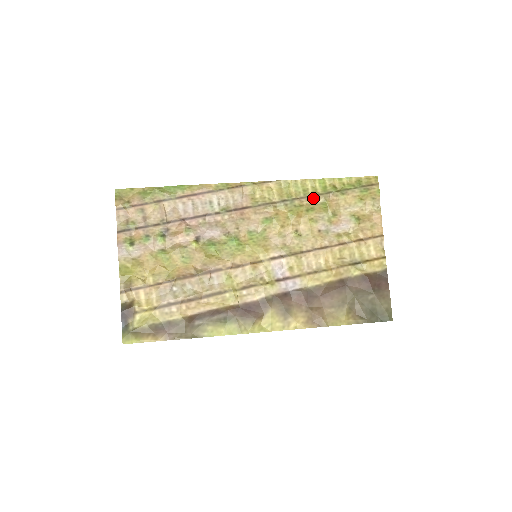
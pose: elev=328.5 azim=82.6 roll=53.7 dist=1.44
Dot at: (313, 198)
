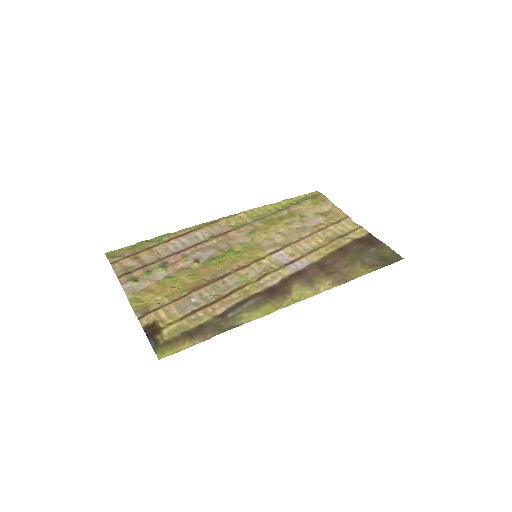
Dot at: (279, 213)
